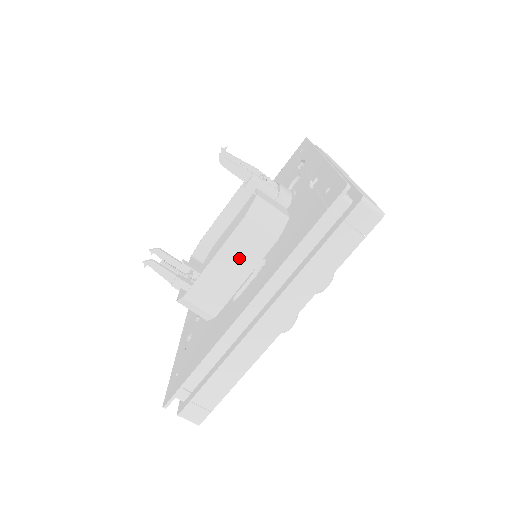
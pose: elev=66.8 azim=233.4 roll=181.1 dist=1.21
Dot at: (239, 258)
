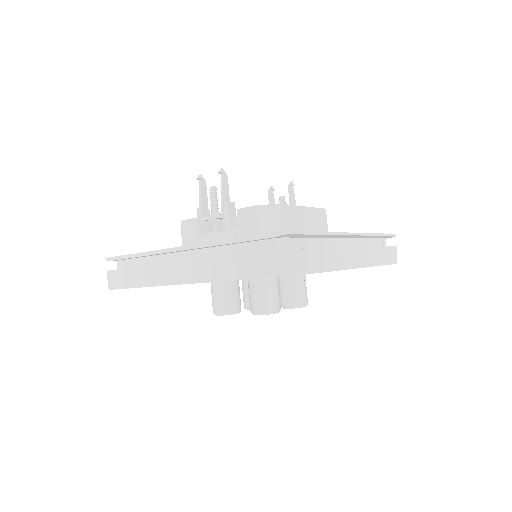
Dot at: (313, 223)
